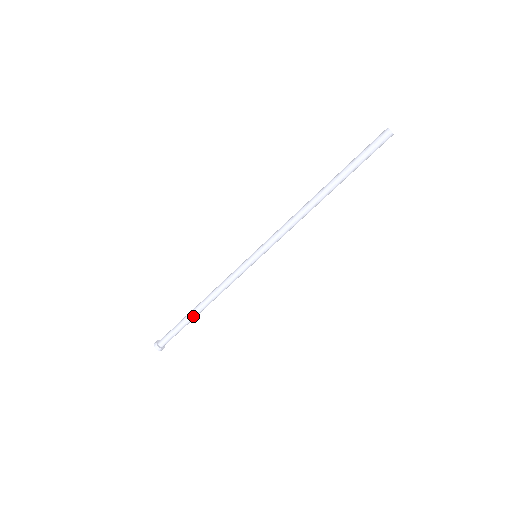
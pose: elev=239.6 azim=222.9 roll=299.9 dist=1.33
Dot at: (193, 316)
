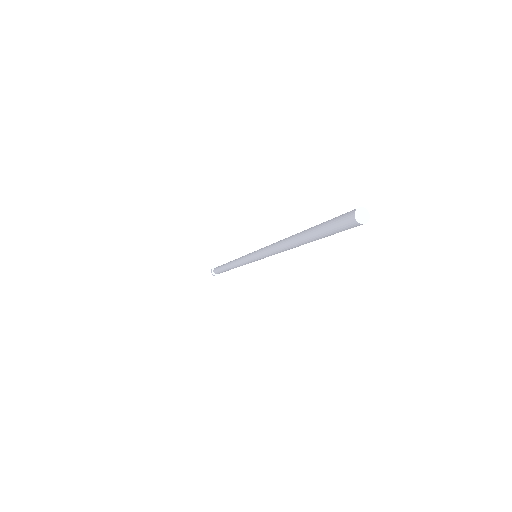
Dot at: occluded
